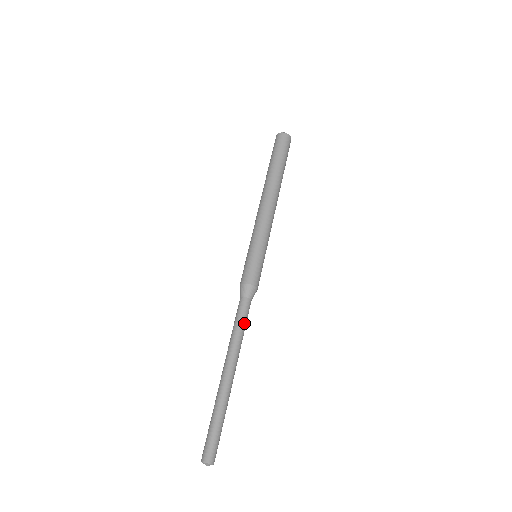
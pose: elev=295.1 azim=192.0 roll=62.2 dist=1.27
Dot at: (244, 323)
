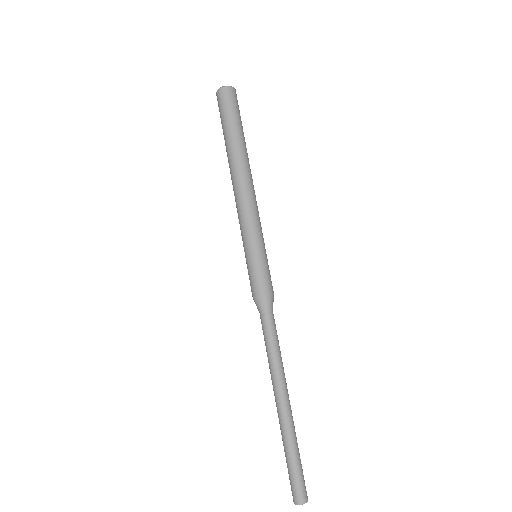
Dot at: (274, 341)
